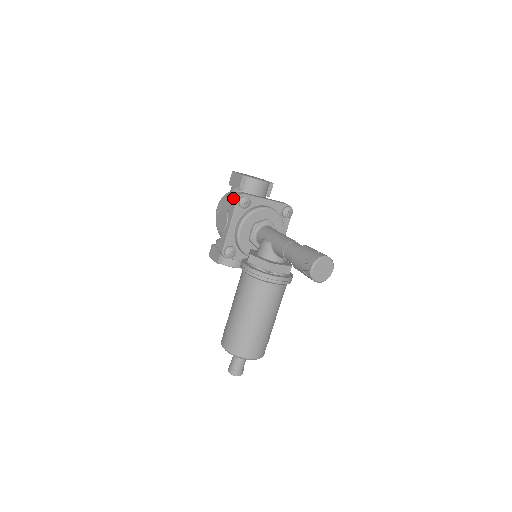
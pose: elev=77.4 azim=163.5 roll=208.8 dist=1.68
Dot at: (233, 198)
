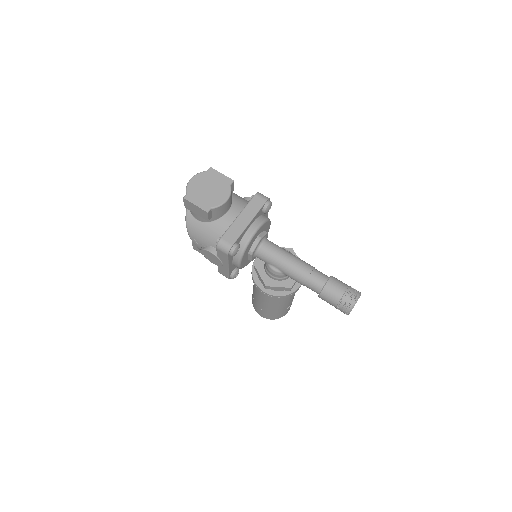
Dot at: (219, 251)
